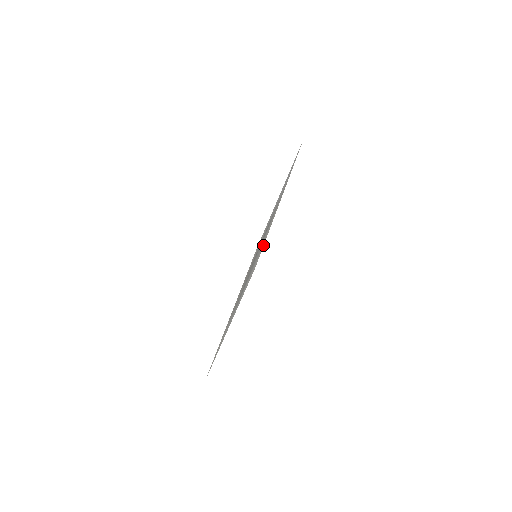
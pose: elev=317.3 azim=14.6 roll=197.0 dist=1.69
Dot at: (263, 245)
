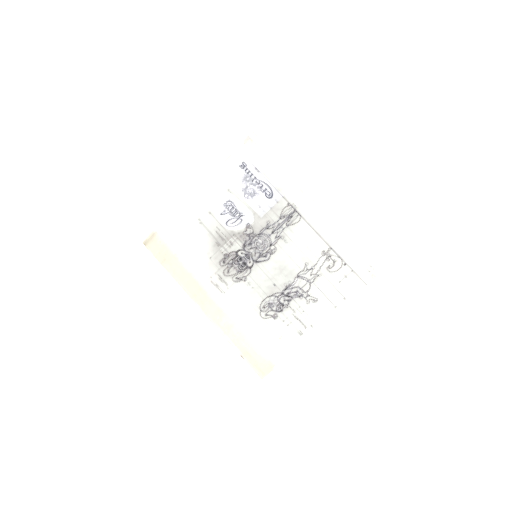
Dot at: (362, 251)
